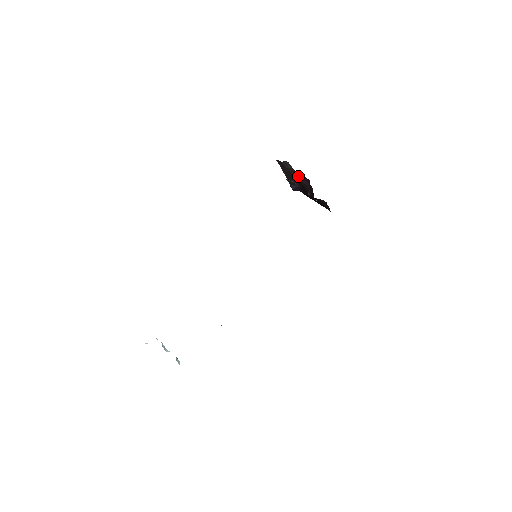
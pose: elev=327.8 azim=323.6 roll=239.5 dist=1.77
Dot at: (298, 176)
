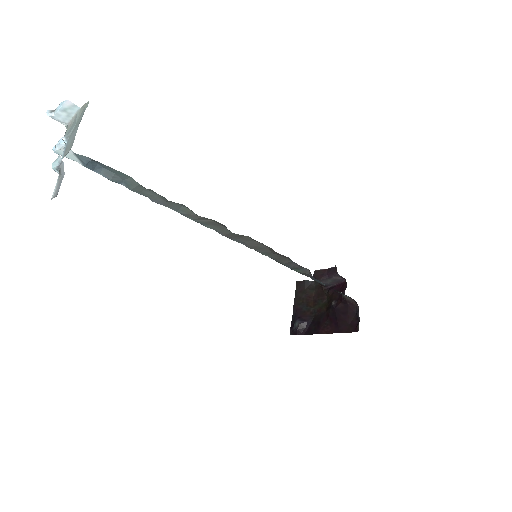
Dot at: (324, 289)
